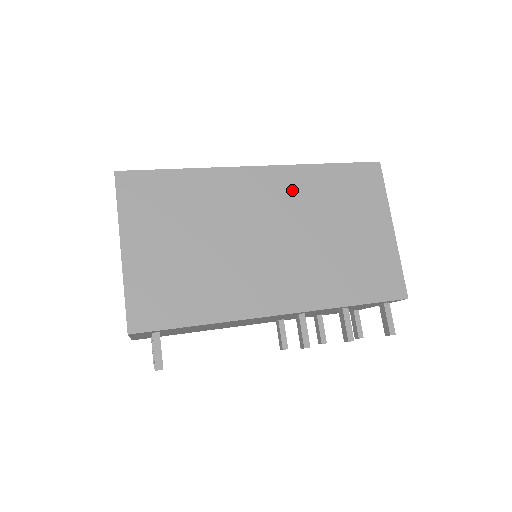
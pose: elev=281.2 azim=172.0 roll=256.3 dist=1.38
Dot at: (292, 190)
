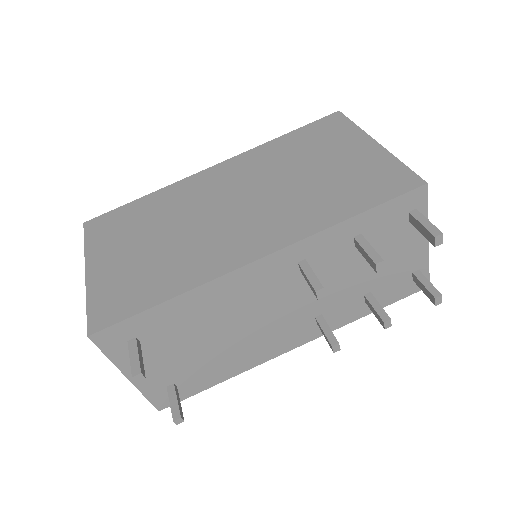
Dot at: (251, 165)
